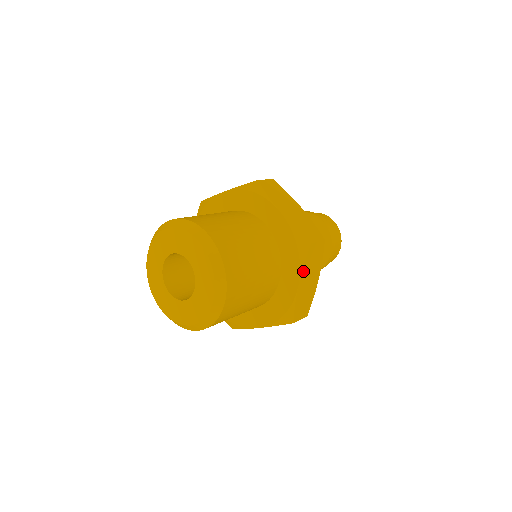
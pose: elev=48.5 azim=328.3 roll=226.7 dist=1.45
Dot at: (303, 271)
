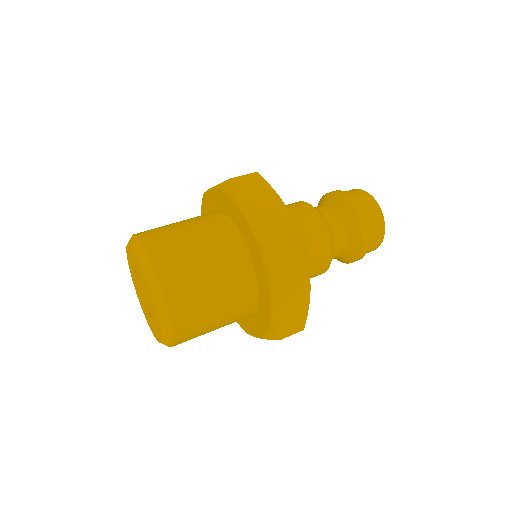
Dot at: (242, 204)
